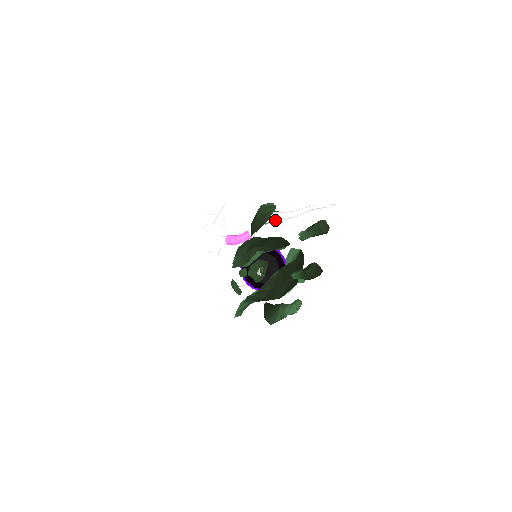
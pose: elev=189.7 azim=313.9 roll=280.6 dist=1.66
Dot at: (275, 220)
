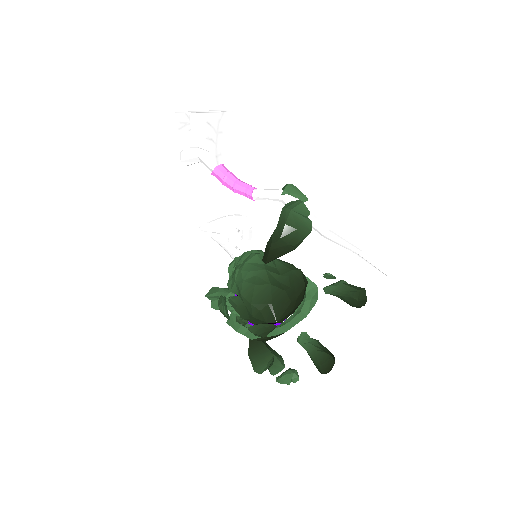
Dot at: occluded
